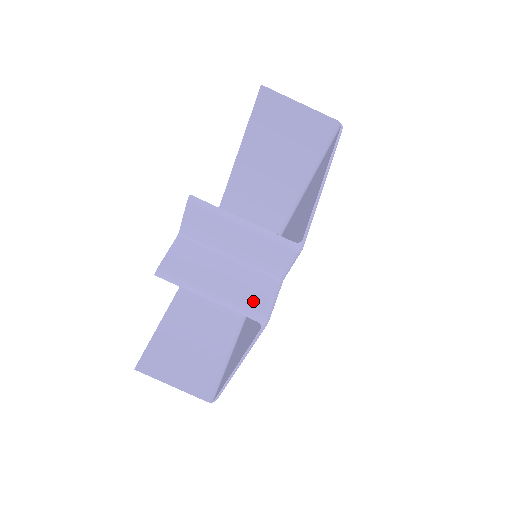
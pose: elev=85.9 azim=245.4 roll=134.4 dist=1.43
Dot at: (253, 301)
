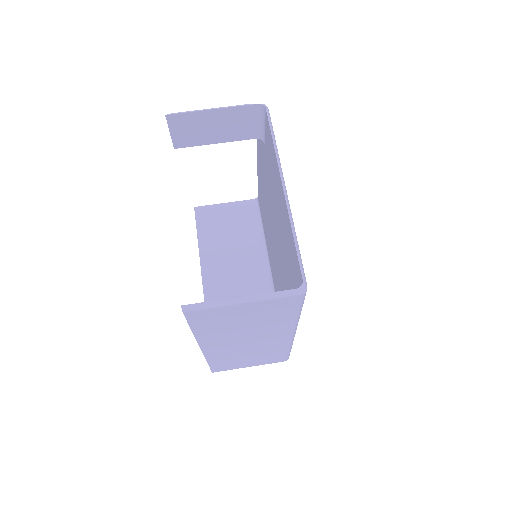
Dot at: (249, 113)
